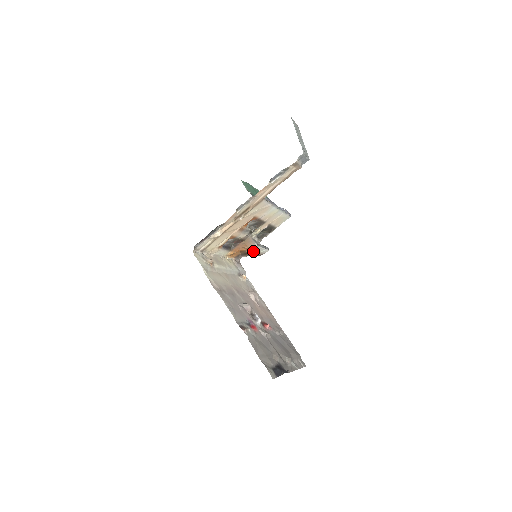
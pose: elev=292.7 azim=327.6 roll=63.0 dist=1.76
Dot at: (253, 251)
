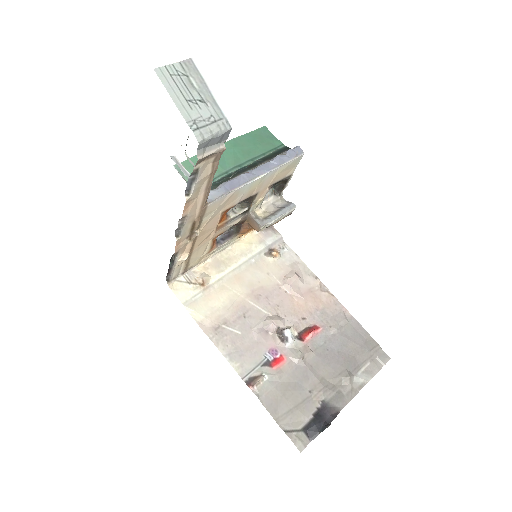
Dot at: (266, 227)
